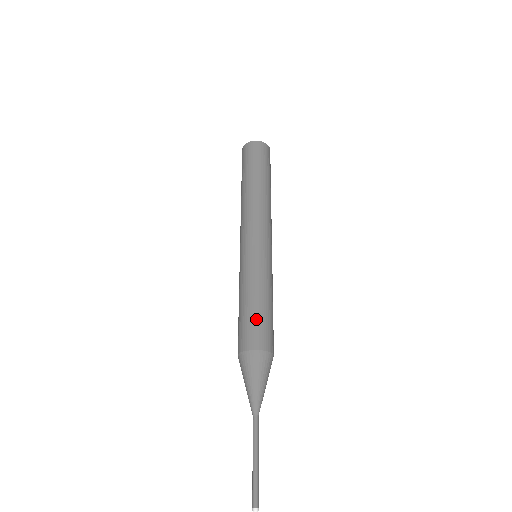
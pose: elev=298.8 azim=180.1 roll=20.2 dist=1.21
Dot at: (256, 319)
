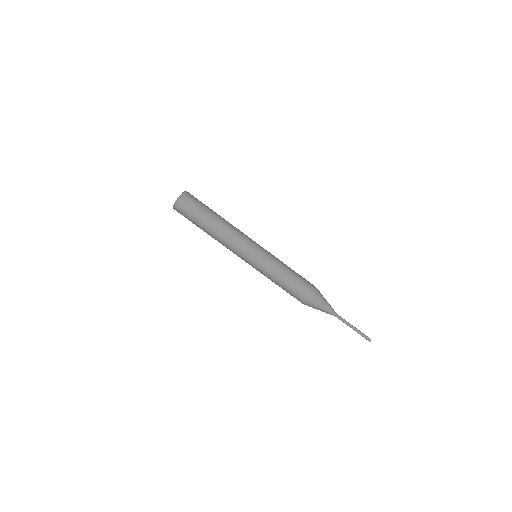
Dot at: (290, 293)
